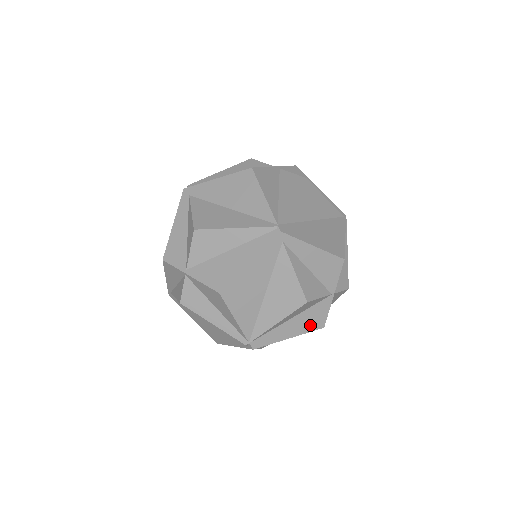
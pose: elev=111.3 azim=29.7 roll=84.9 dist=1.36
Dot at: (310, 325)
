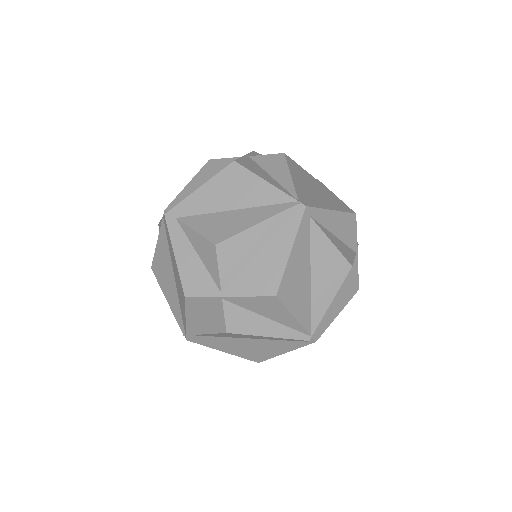
Dot at: (349, 292)
